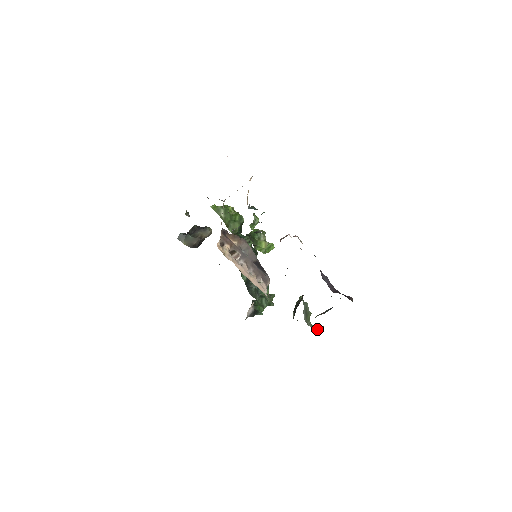
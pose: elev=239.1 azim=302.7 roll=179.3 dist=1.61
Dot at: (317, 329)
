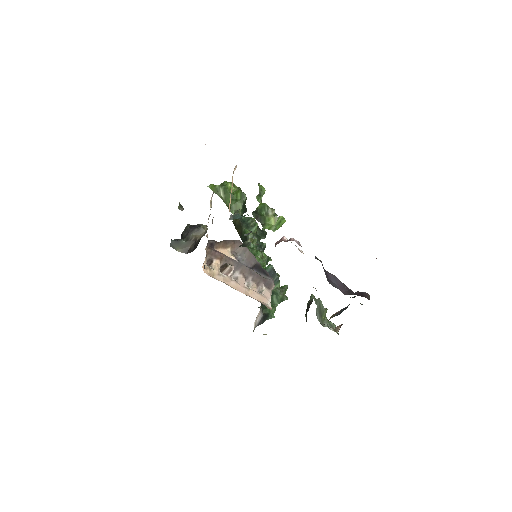
Dot at: (335, 328)
